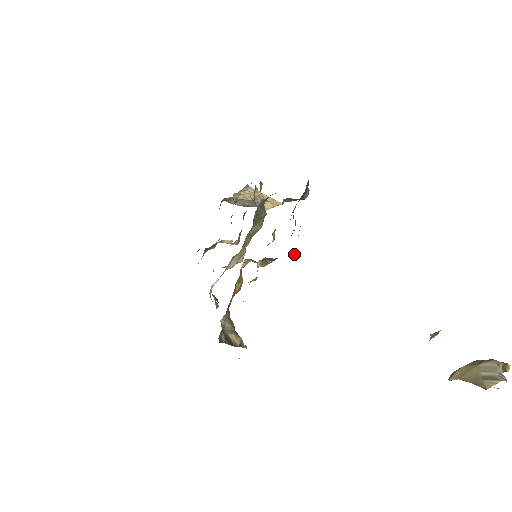
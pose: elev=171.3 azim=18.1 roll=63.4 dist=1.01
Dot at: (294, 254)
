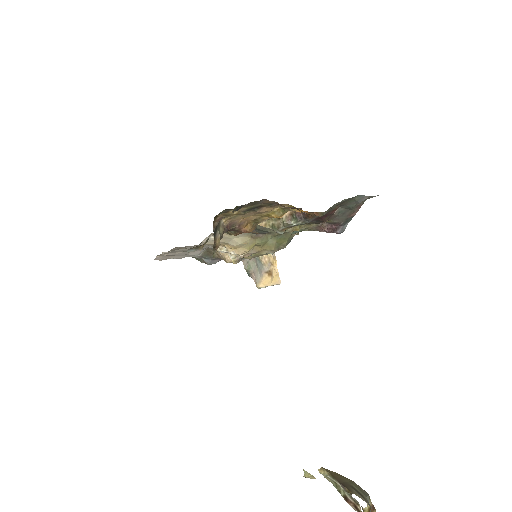
Dot at: (325, 213)
